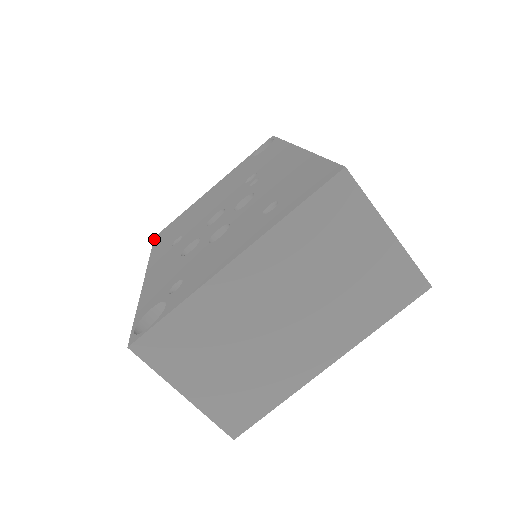
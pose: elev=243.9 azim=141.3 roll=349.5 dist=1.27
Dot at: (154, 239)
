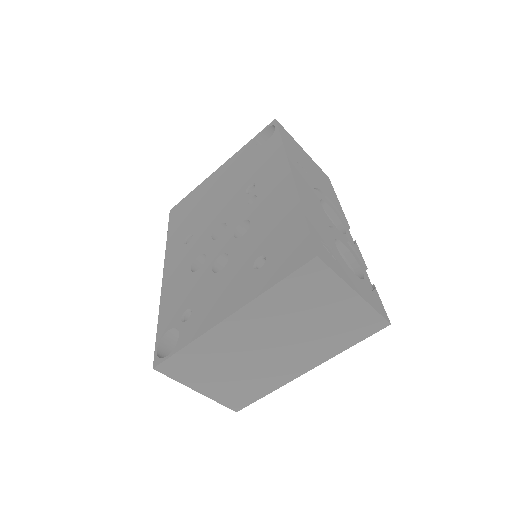
Dot at: (169, 215)
